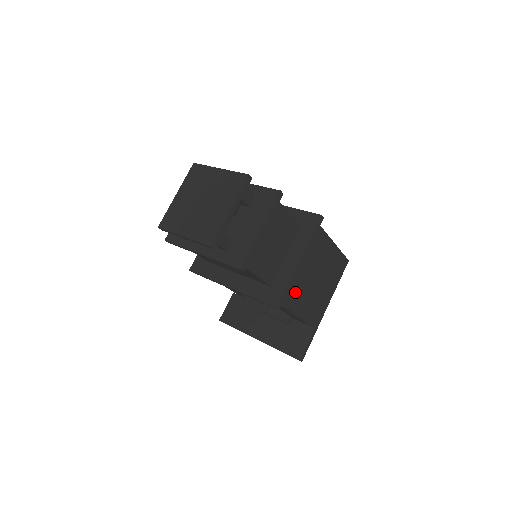
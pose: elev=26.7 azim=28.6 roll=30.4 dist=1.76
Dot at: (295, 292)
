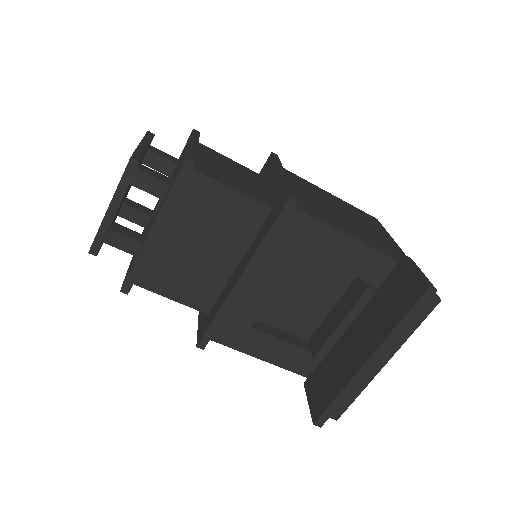
Dot at: (315, 210)
